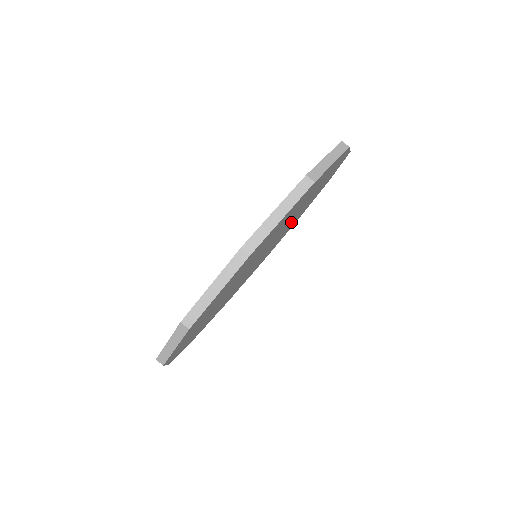
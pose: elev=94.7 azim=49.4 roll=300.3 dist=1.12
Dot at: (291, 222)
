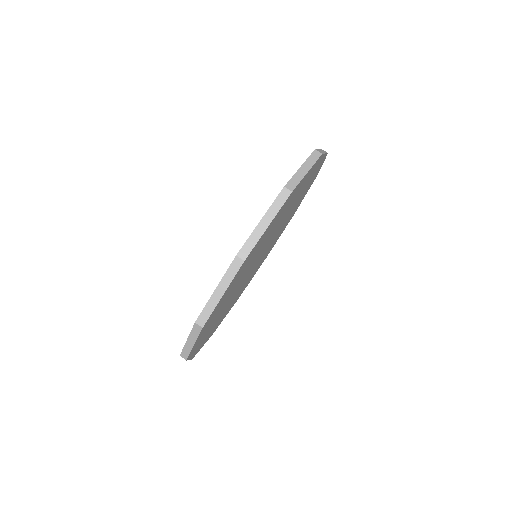
Dot at: (284, 222)
